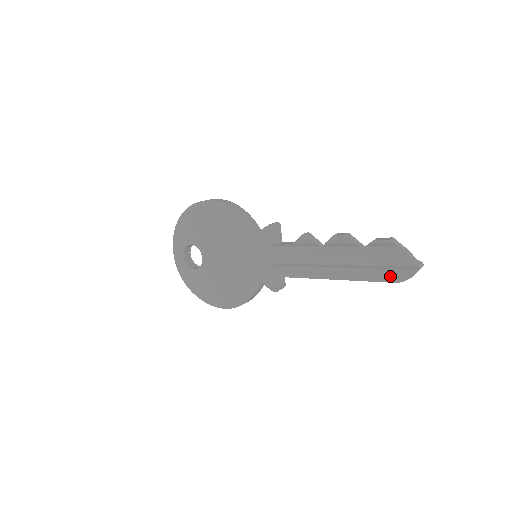
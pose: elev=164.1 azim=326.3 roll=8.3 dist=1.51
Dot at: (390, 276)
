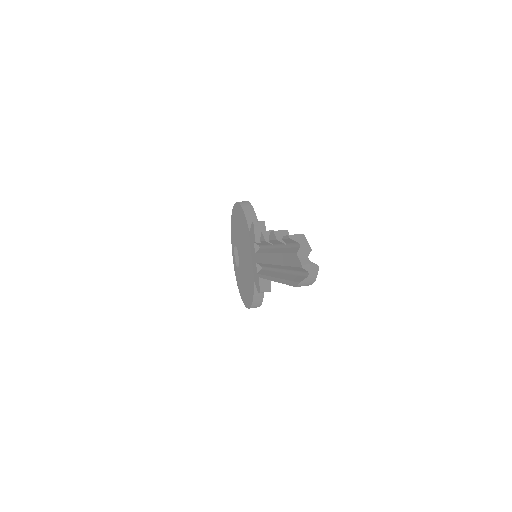
Dot at: (294, 279)
